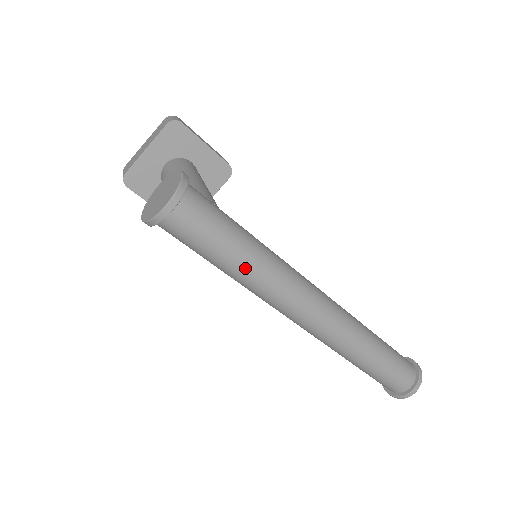
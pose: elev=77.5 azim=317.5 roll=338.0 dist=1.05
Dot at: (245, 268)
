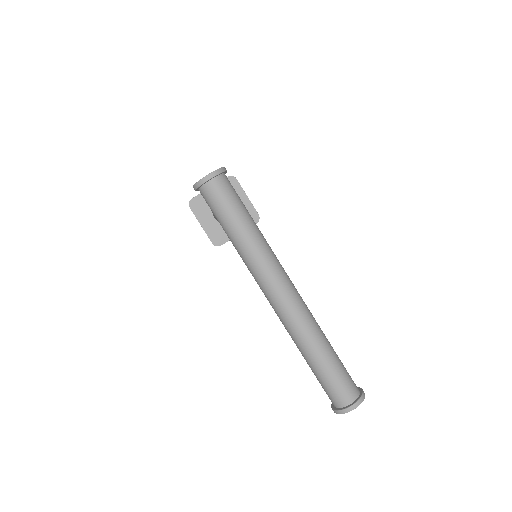
Dot at: (244, 234)
